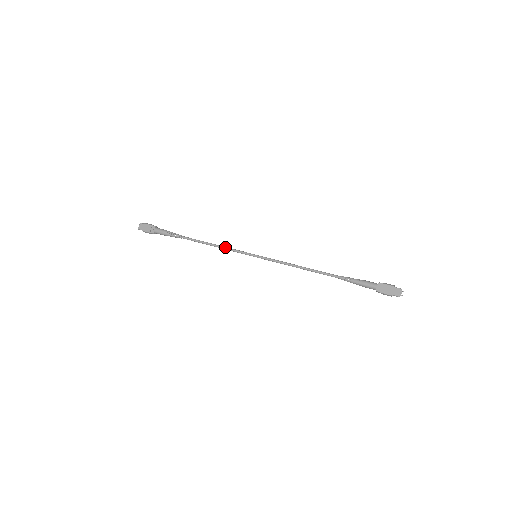
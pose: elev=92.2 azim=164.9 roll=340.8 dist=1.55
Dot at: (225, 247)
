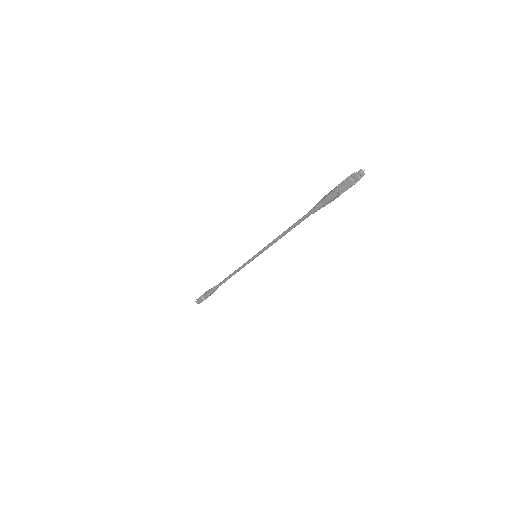
Dot at: (239, 268)
